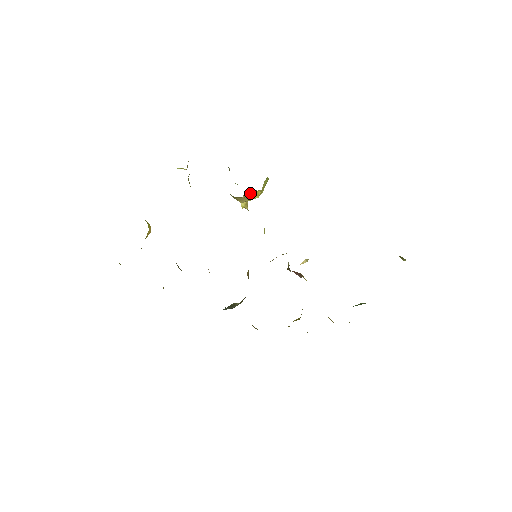
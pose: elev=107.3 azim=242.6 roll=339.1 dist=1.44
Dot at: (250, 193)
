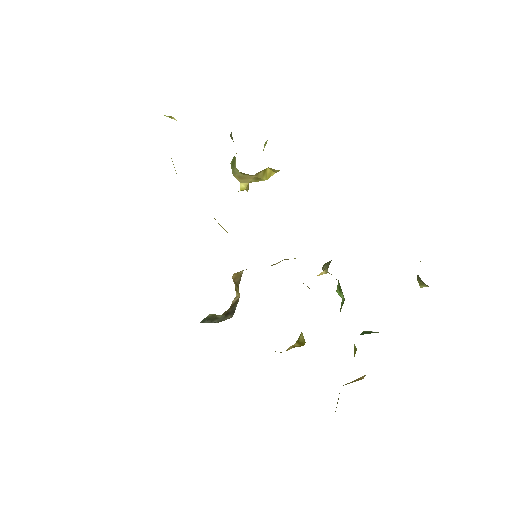
Dot at: (262, 172)
